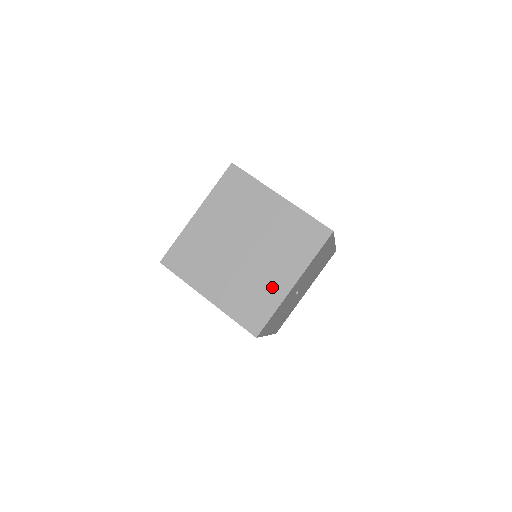
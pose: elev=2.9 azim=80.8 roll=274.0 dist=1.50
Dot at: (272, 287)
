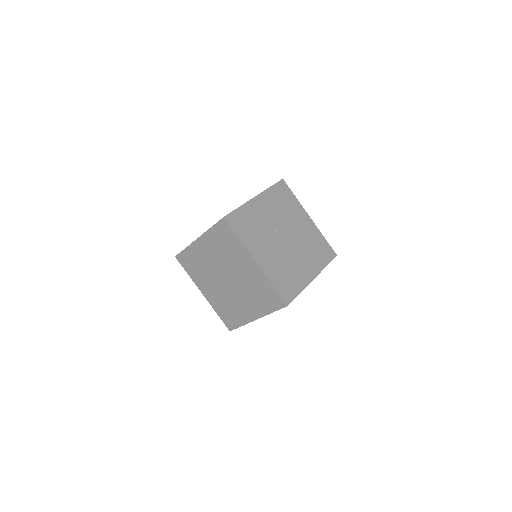
Dot at: occluded
